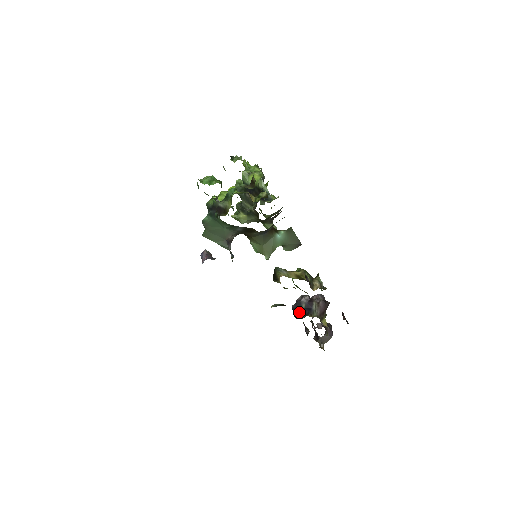
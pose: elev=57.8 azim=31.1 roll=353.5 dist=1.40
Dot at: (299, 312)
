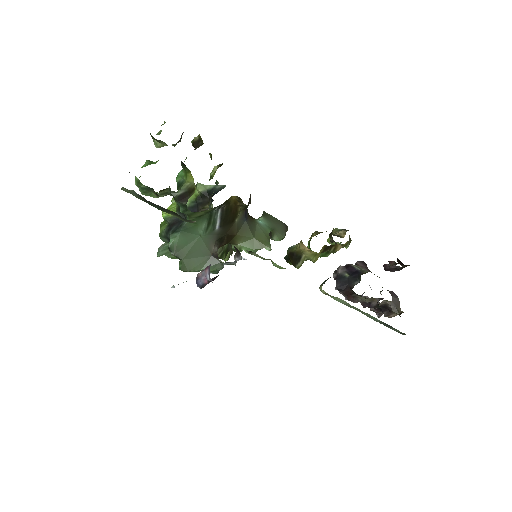
Dot at: (349, 284)
